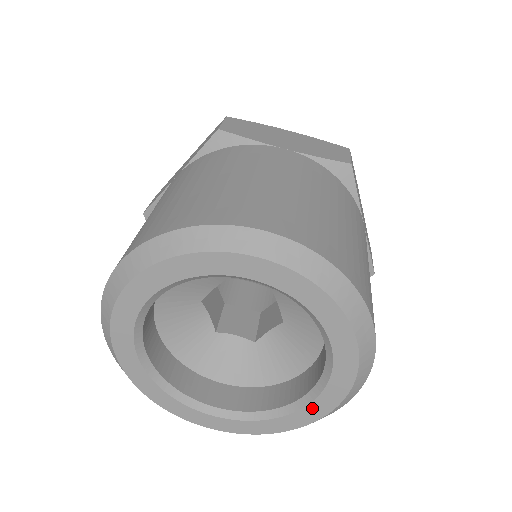
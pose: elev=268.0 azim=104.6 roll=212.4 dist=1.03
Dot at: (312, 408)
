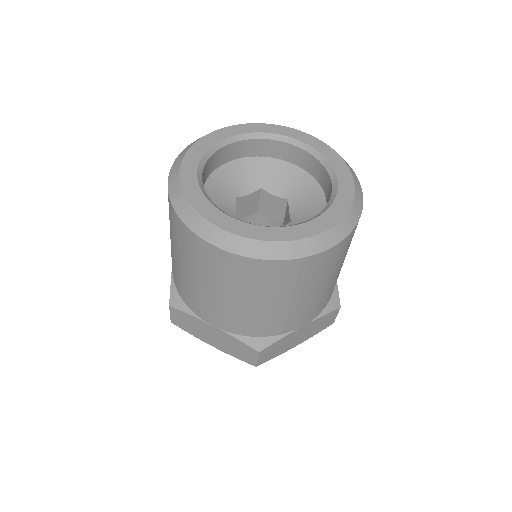
Dot at: (319, 221)
